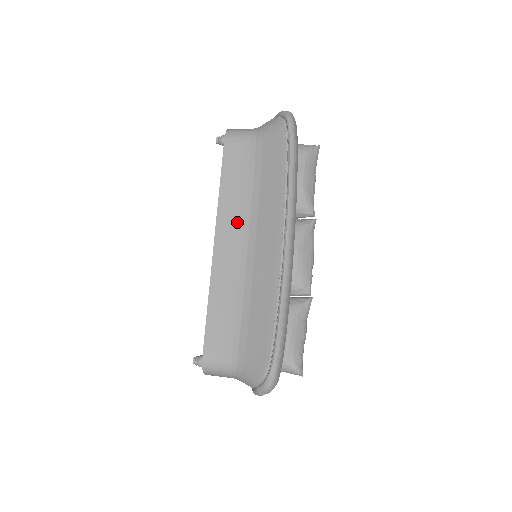
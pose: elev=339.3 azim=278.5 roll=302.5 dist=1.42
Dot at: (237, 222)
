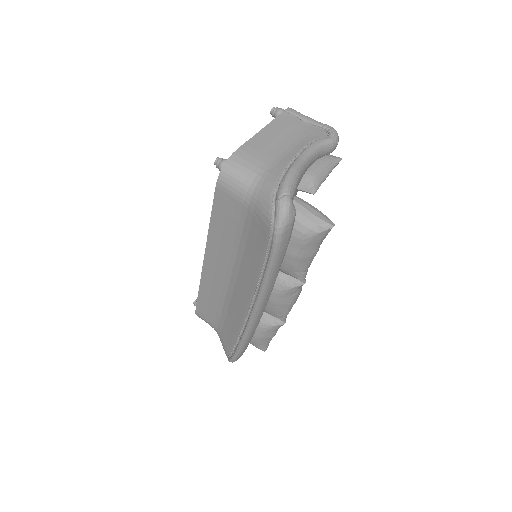
Dot at: (223, 261)
